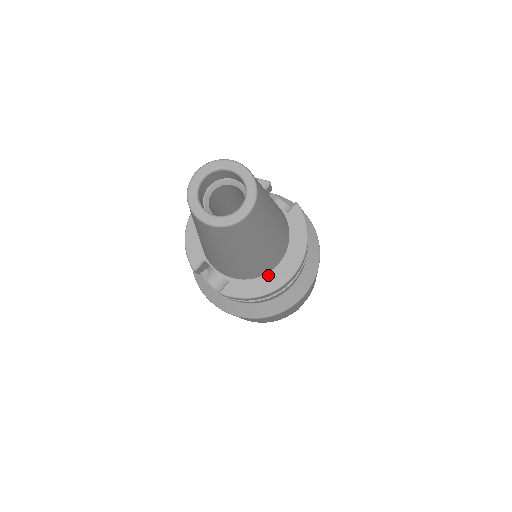
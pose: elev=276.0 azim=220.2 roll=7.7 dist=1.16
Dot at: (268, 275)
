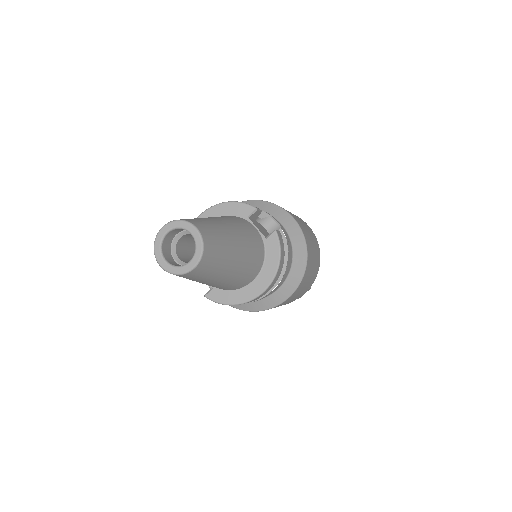
Dot at: (243, 289)
